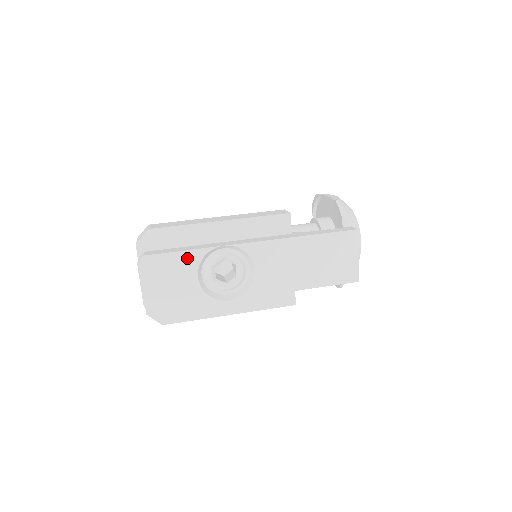
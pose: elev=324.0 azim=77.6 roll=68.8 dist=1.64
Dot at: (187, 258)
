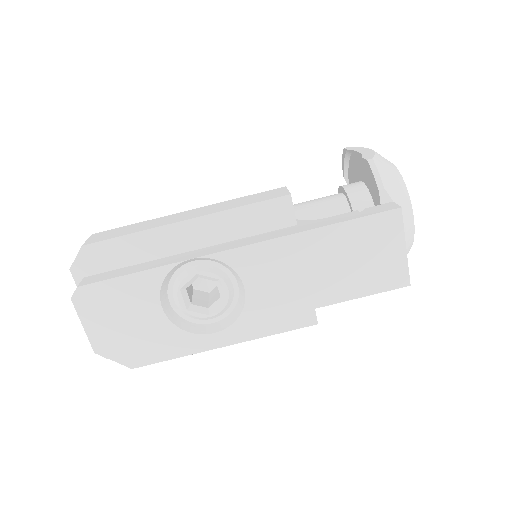
Dot at: (140, 283)
